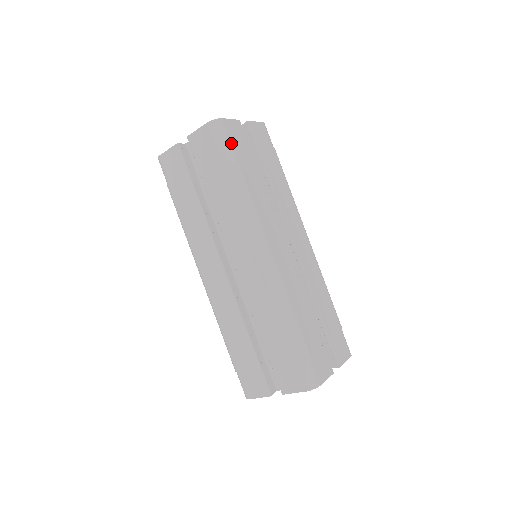
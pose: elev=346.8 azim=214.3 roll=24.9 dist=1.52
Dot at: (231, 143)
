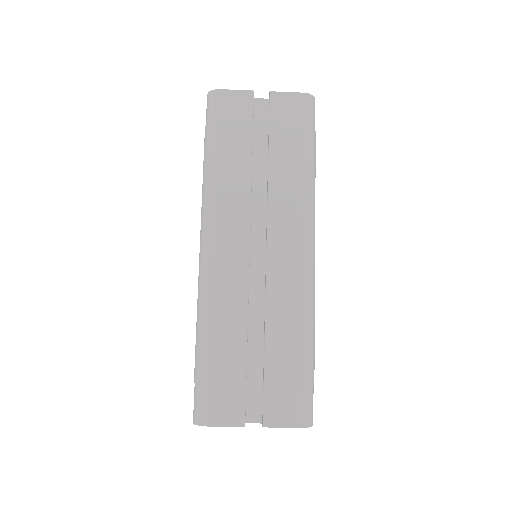
Dot at: (218, 118)
